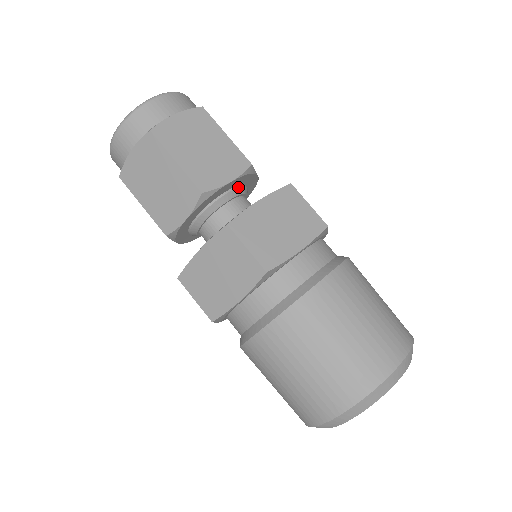
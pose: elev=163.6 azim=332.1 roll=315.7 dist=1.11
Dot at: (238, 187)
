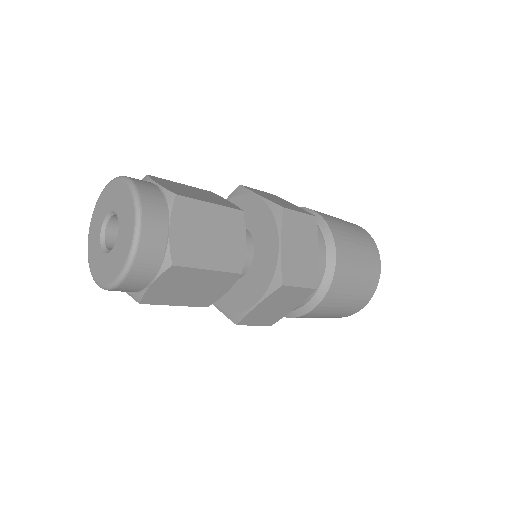
Dot at: occluded
